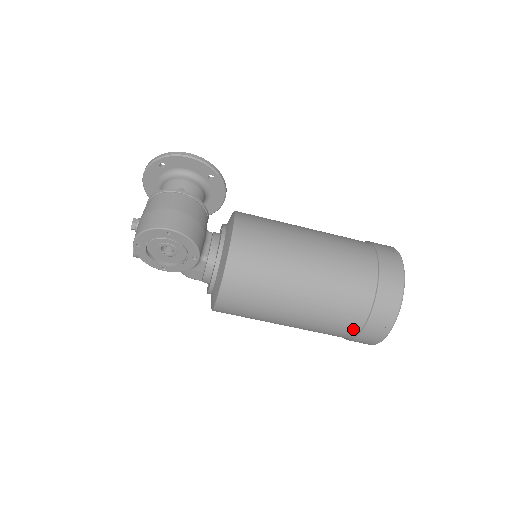
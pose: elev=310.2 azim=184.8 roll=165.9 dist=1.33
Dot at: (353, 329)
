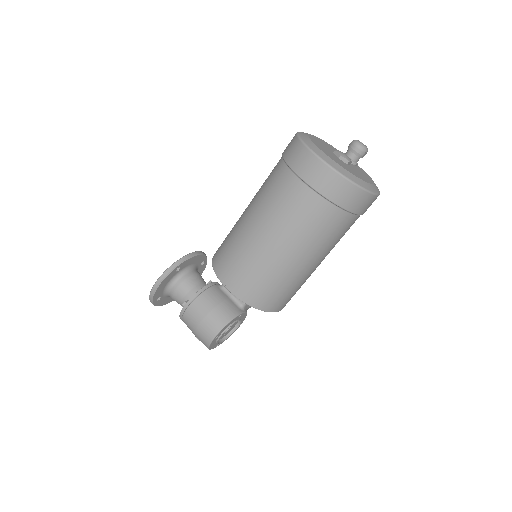
Dot at: (354, 220)
